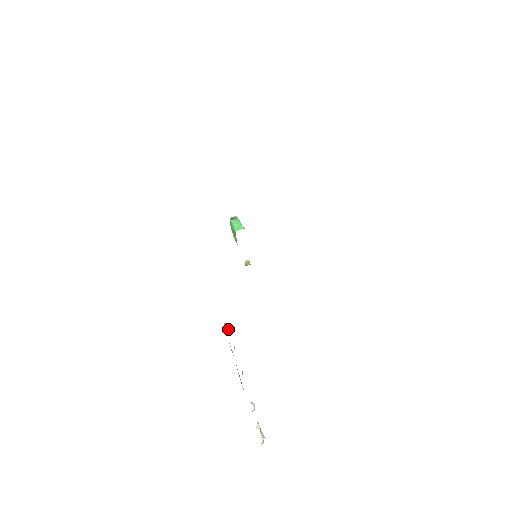
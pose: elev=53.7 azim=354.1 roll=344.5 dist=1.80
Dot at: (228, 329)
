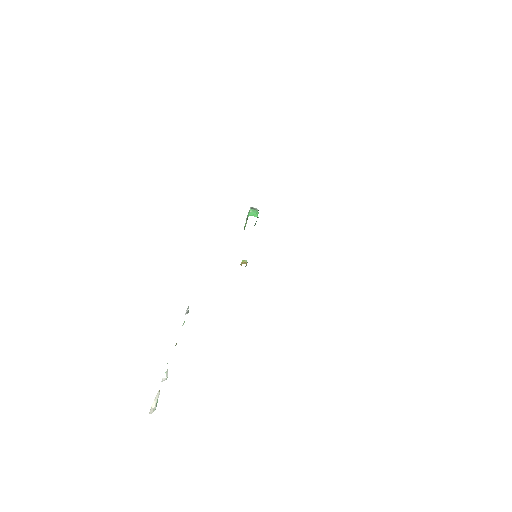
Dot at: occluded
